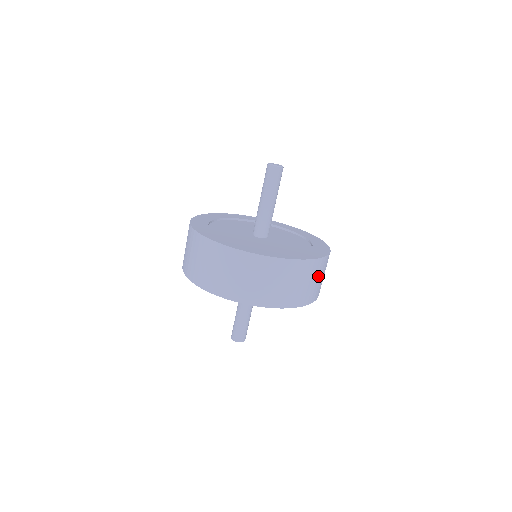
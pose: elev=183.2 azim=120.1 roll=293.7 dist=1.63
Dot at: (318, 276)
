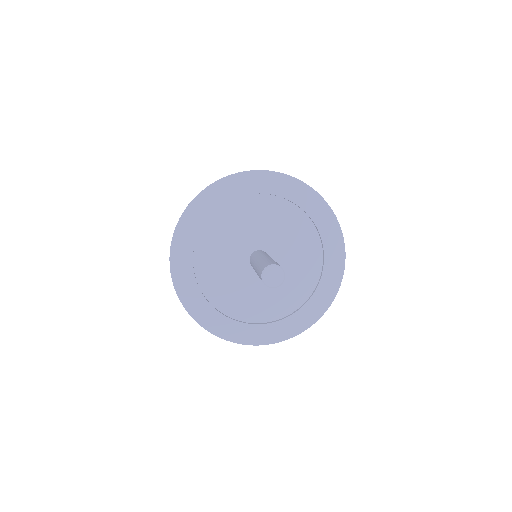
Dot at: occluded
